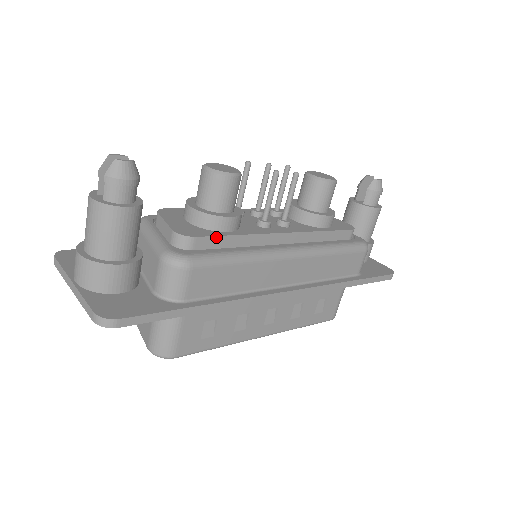
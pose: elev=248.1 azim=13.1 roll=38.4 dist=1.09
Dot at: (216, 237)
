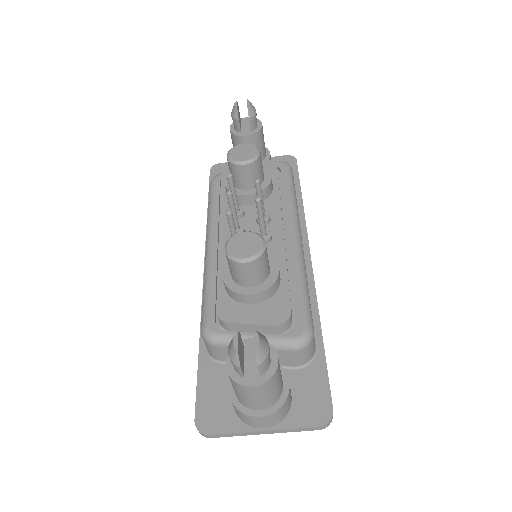
Dot at: (289, 293)
